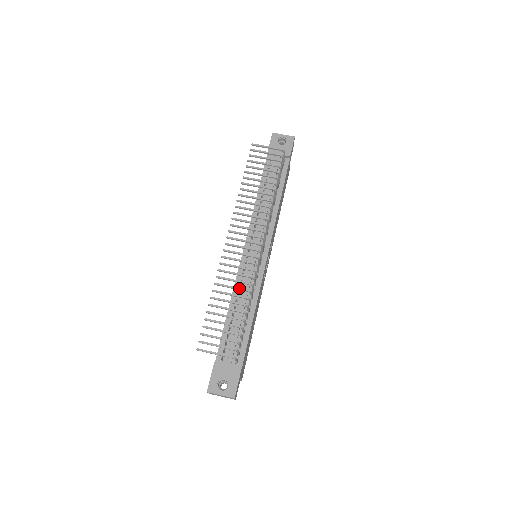
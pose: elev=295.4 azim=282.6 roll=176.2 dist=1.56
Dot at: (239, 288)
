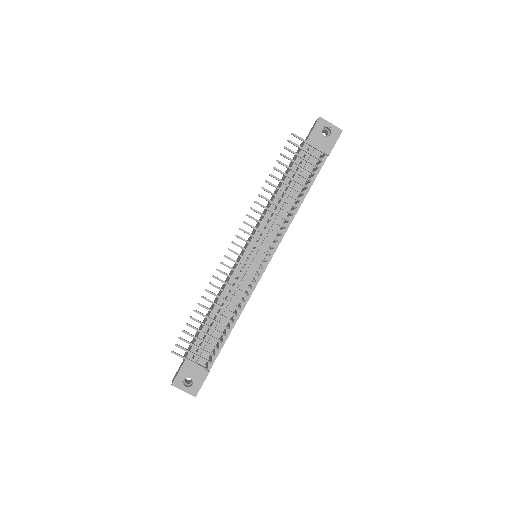
Dot at: (229, 302)
